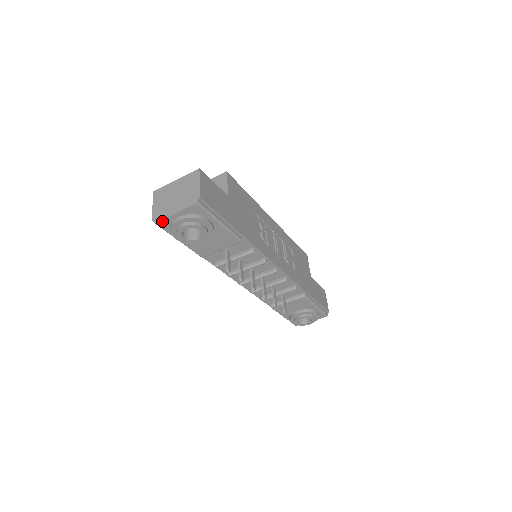
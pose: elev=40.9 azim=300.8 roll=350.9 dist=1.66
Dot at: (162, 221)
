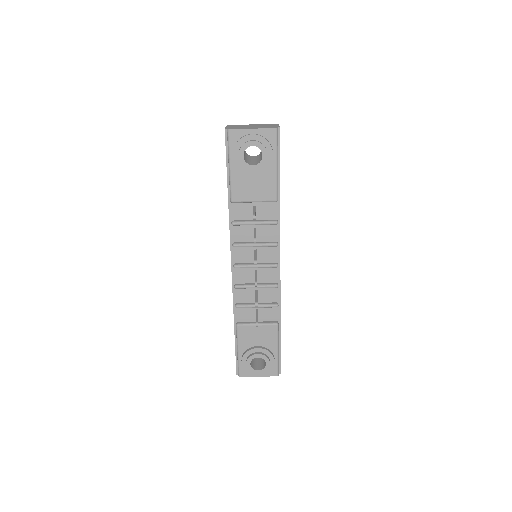
Dot at: (235, 131)
